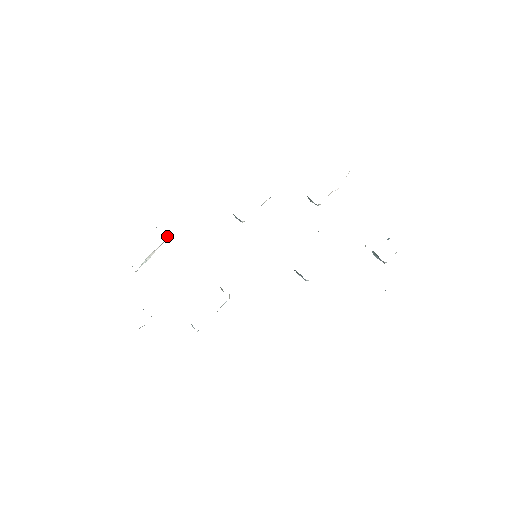
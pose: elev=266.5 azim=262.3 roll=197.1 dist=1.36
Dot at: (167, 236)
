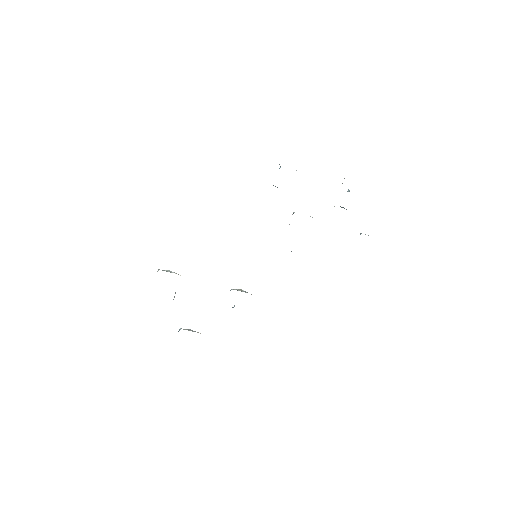
Dot at: (180, 275)
